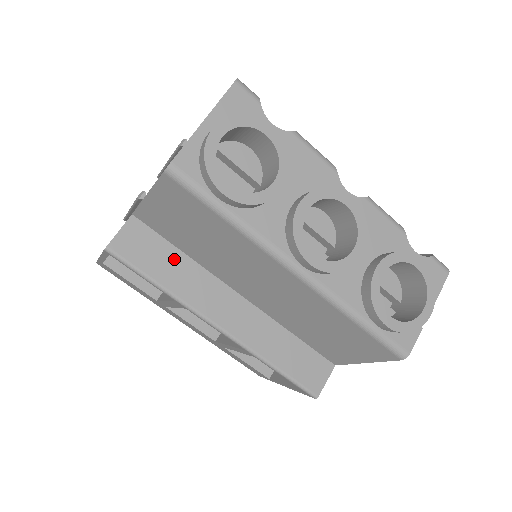
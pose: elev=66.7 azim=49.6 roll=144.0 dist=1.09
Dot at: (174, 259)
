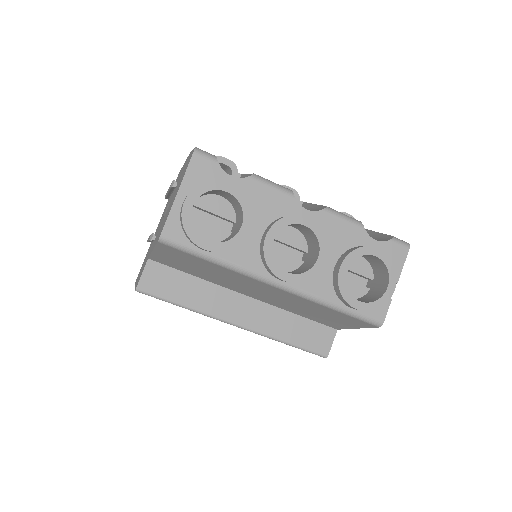
Dot at: (189, 283)
